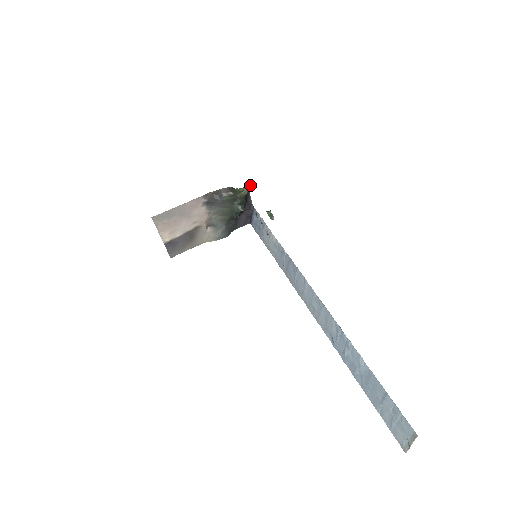
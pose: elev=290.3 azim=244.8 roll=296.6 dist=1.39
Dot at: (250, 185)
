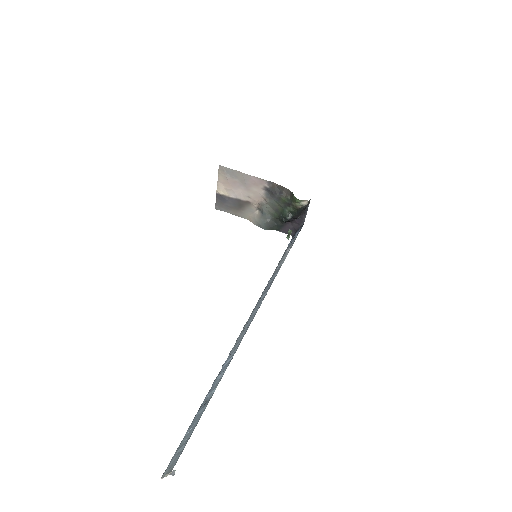
Dot at: occluded
